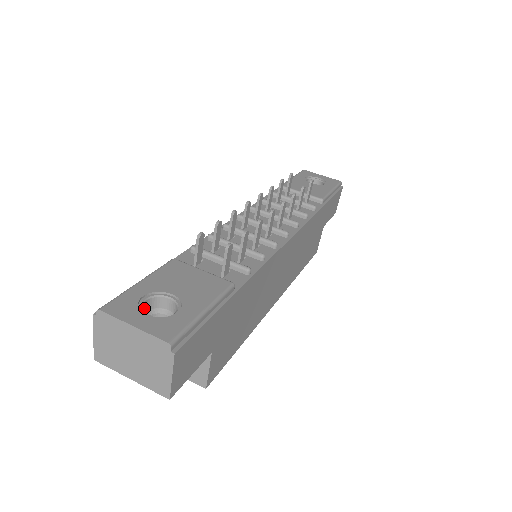
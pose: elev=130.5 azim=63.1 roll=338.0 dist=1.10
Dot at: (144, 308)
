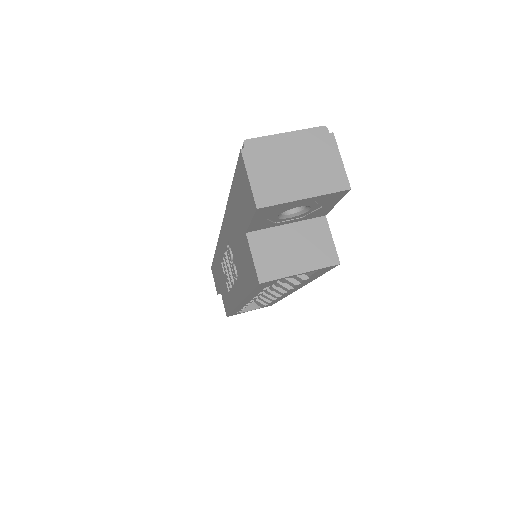
Dot at: occluded
